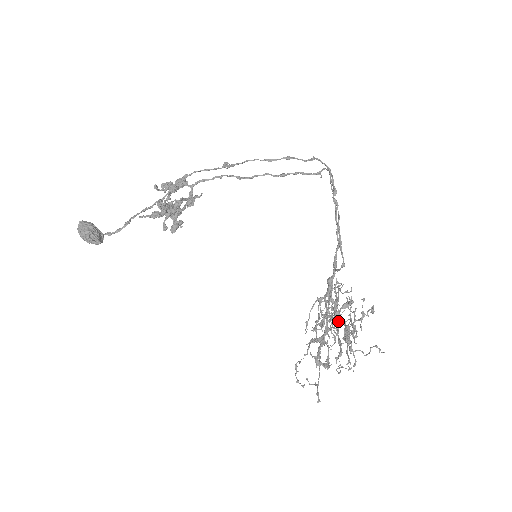
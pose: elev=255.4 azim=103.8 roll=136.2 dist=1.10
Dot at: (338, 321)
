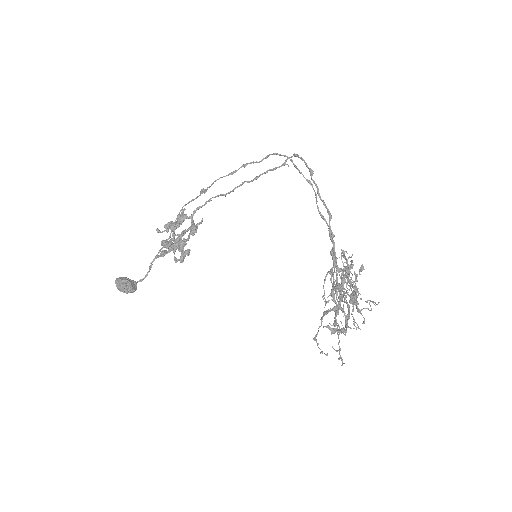
Dot at: occluded
